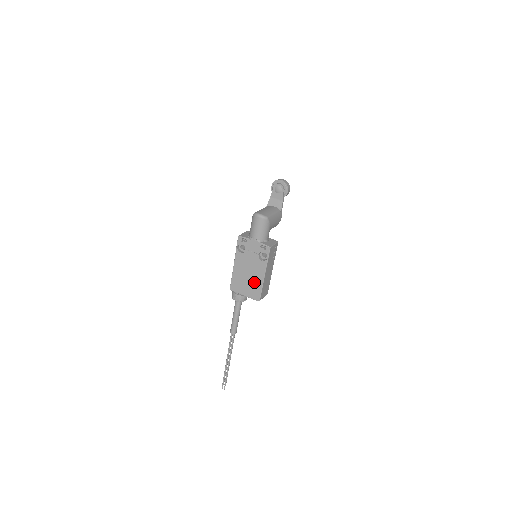
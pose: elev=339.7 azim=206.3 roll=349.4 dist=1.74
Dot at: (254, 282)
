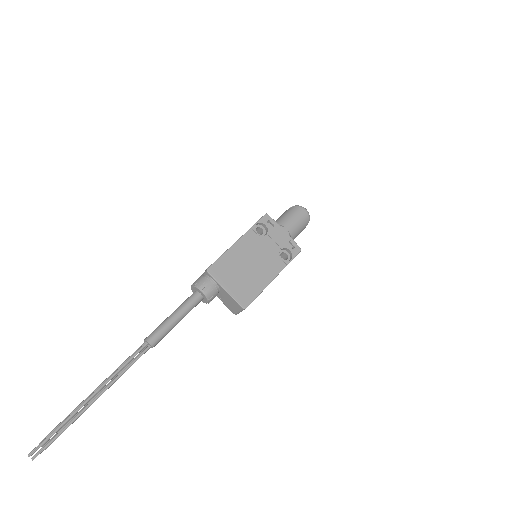
Dot at: (254, 279)
